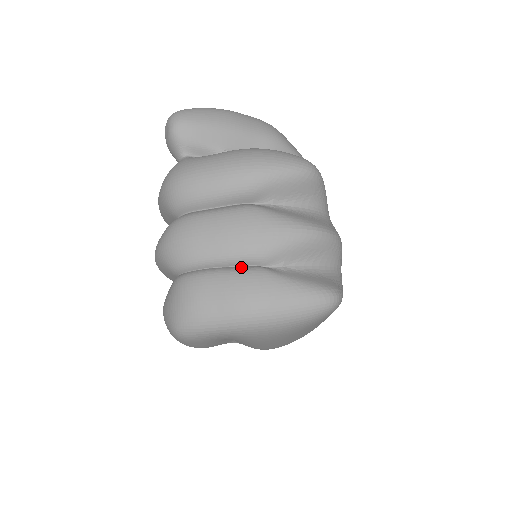
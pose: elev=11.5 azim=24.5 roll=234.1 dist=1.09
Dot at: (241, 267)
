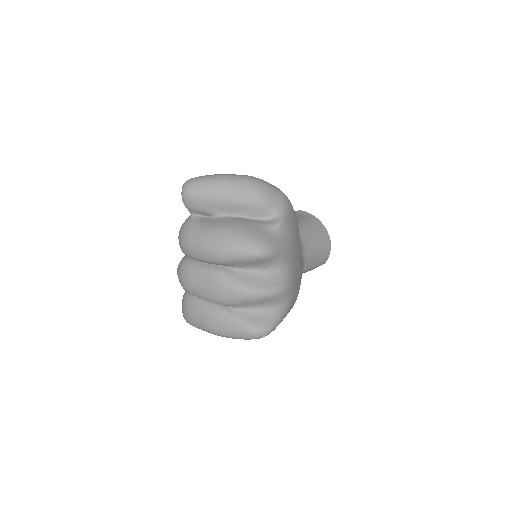
Dot at: (213, 304)
